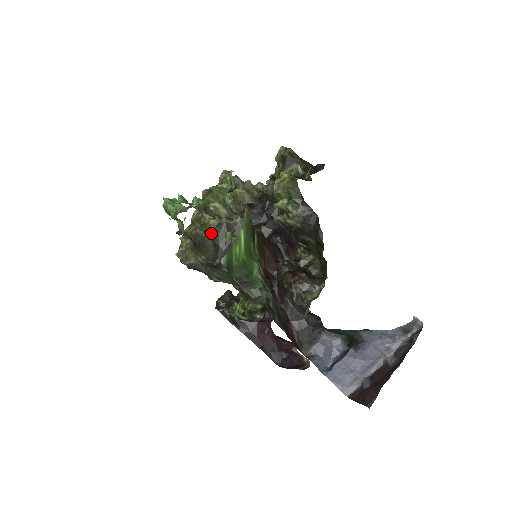
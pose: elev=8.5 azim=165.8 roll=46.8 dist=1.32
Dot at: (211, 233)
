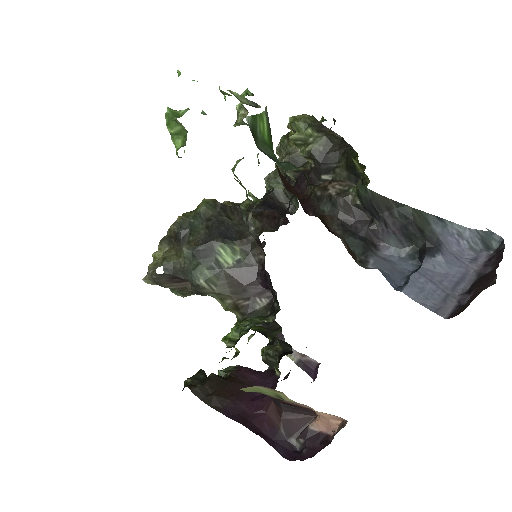
Dot at: (204, 212)
